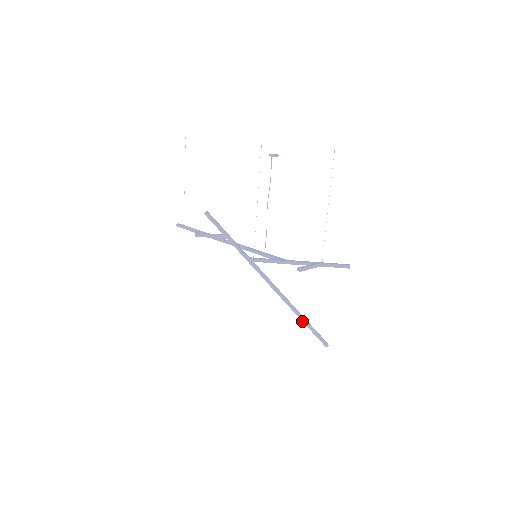
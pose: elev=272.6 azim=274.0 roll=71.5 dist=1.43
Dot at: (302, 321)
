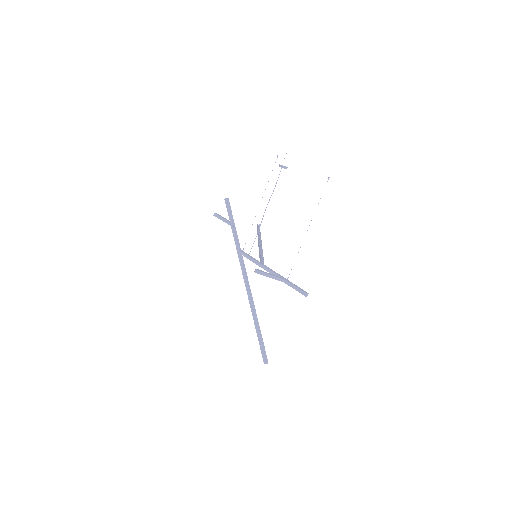
Dot at: (255, 327)
